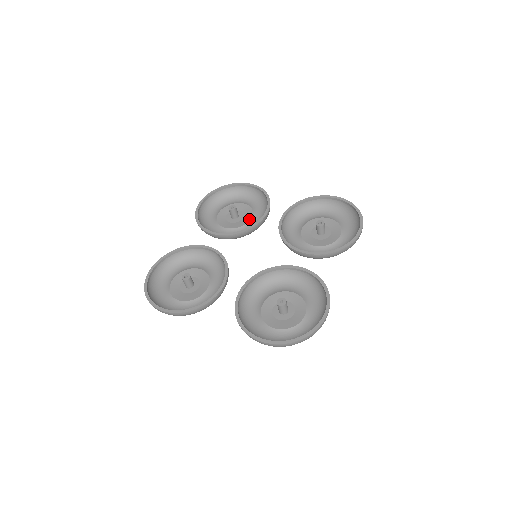
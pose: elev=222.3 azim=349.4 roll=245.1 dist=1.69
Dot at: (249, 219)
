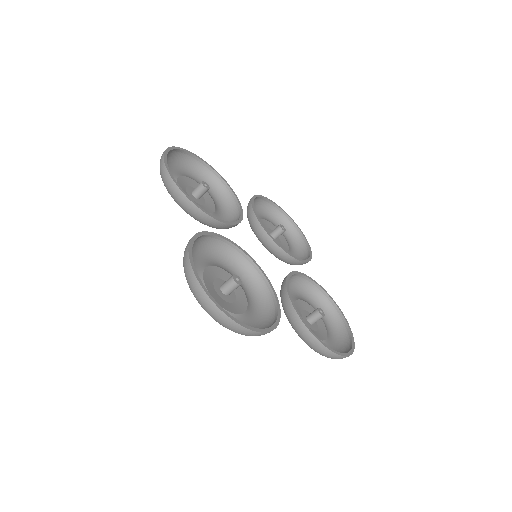
Dot at: occluded
